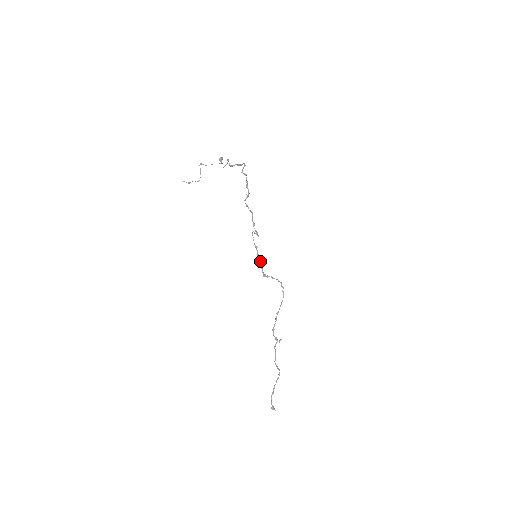
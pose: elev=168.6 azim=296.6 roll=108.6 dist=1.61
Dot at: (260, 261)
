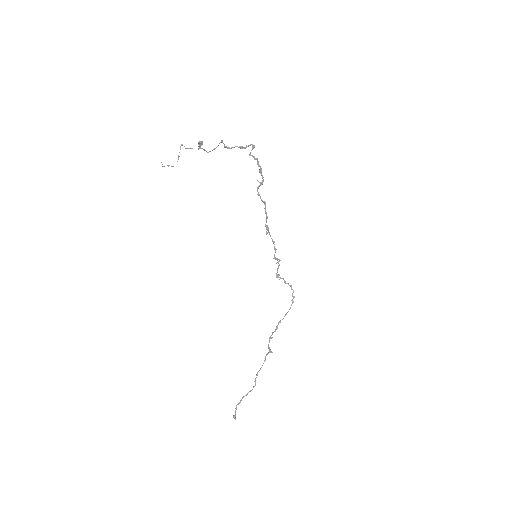
Dot at: (275, 258)
